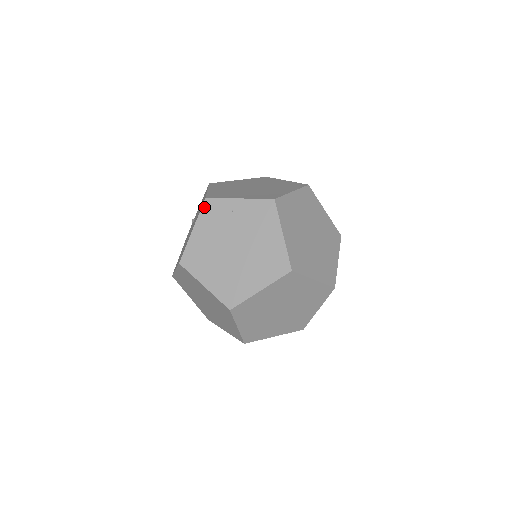
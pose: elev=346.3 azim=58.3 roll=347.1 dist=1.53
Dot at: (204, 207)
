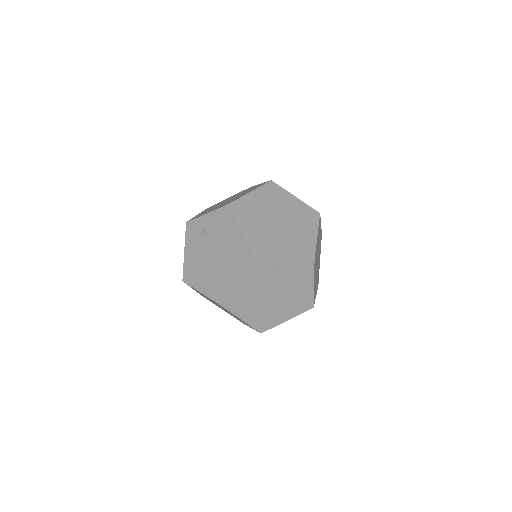
Dot at: (252, 265)
